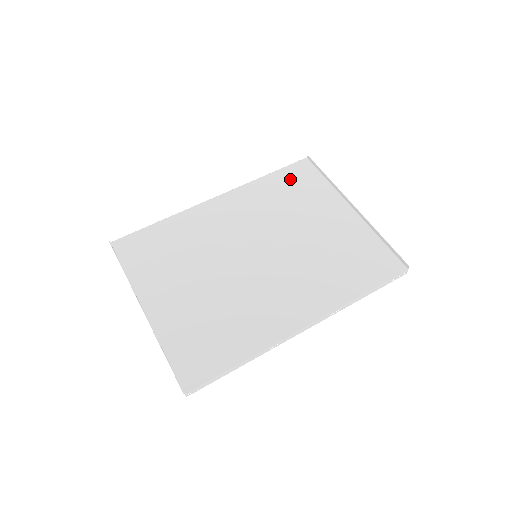
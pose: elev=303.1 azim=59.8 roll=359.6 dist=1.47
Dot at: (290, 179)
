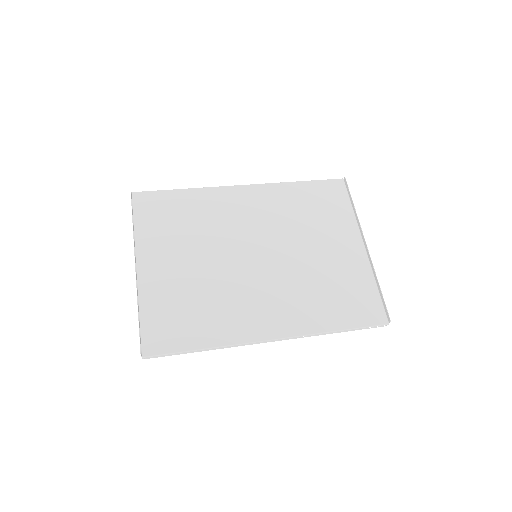
Dot at: (319, 194)
